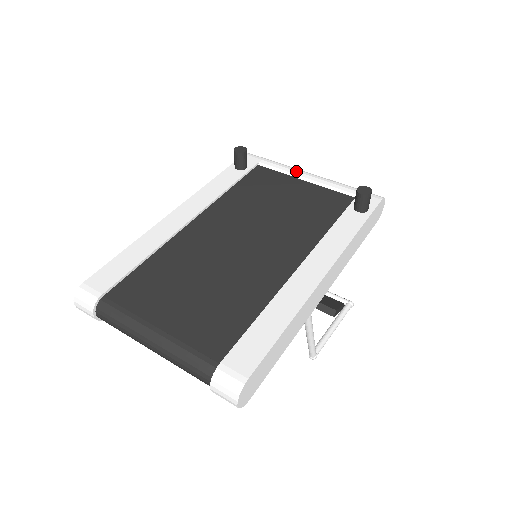
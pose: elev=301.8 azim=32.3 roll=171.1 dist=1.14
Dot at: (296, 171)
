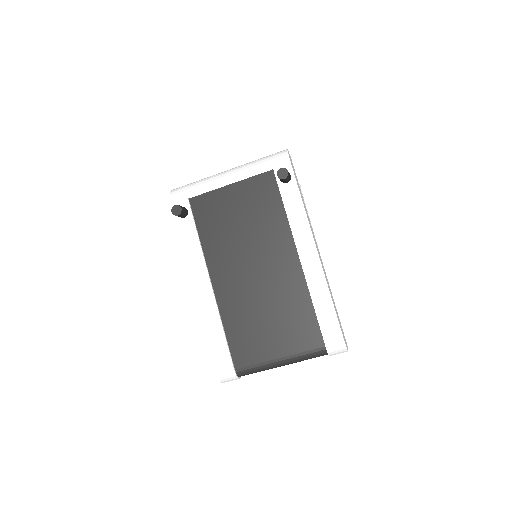
Dot at: (217, 182)
